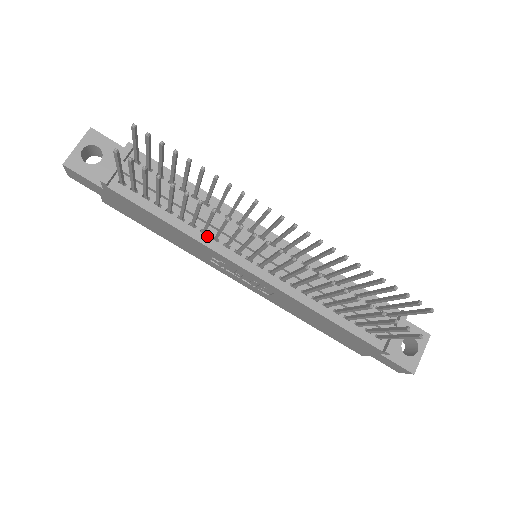
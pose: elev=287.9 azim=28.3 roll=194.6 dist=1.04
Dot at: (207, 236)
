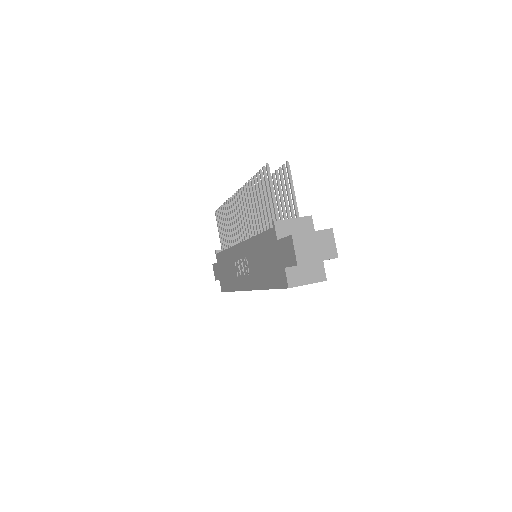
Dot at: occluded
